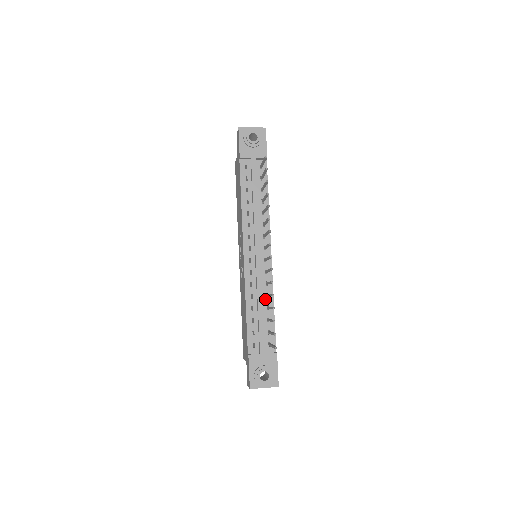
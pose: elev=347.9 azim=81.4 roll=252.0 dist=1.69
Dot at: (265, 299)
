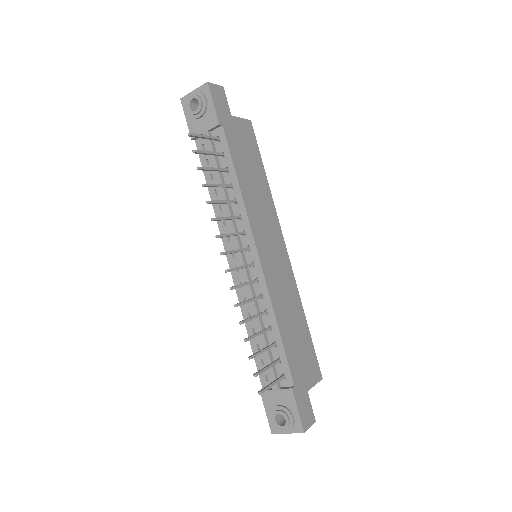
Dot at: (265, 317)
